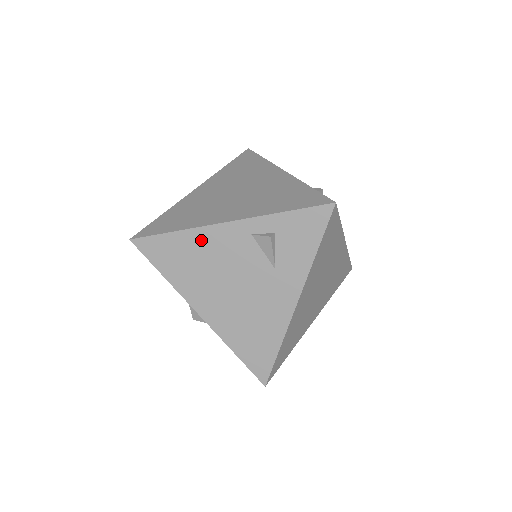
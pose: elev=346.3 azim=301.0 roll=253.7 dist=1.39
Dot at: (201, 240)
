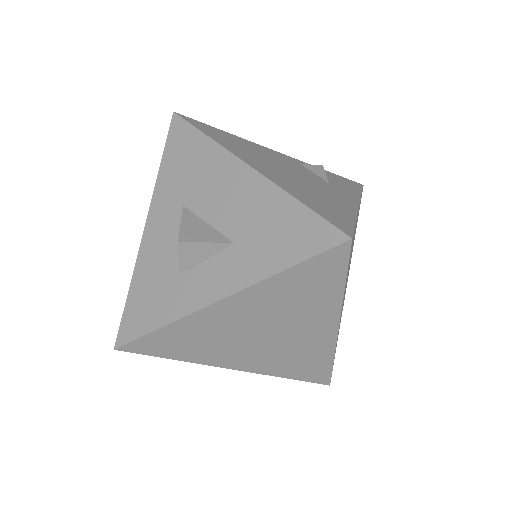
Dot at: (253, 145)
